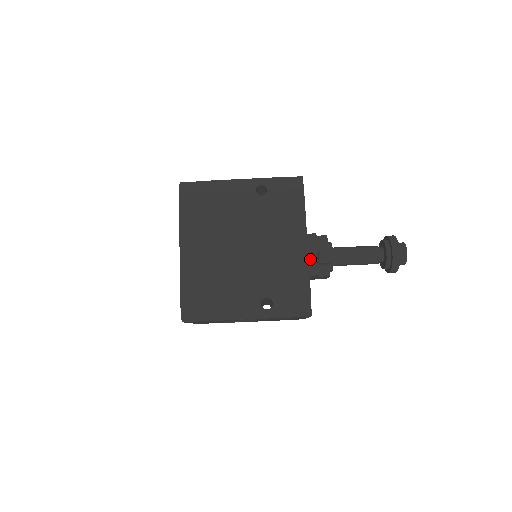
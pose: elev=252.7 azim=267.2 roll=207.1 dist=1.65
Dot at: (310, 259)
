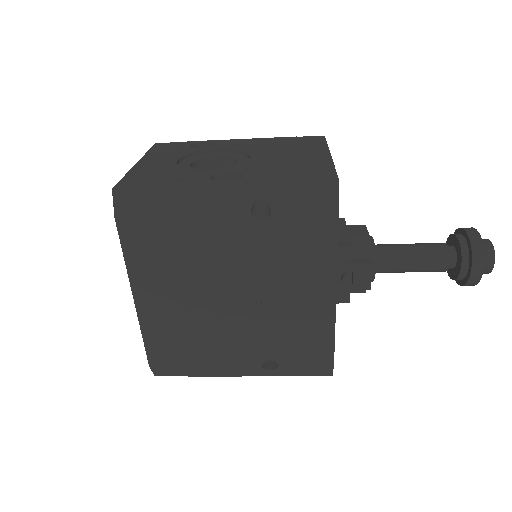
Dot at: (338, 284)
